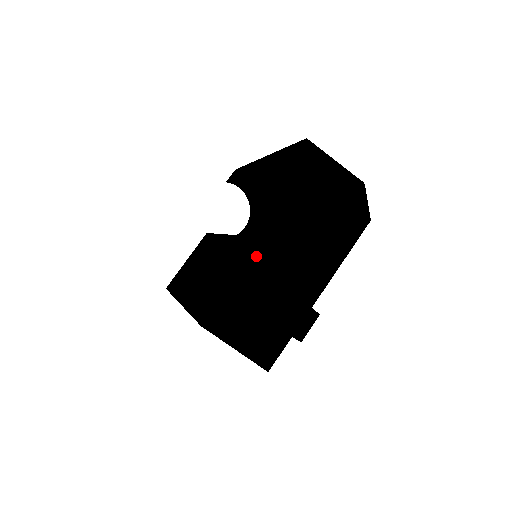
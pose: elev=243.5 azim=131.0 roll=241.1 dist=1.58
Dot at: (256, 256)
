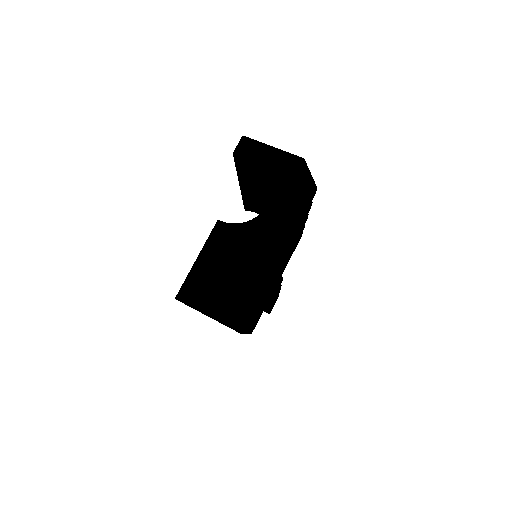
Dot at: (214, 236)
